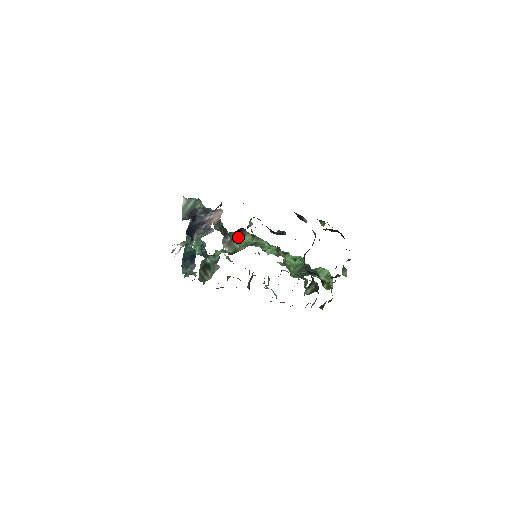
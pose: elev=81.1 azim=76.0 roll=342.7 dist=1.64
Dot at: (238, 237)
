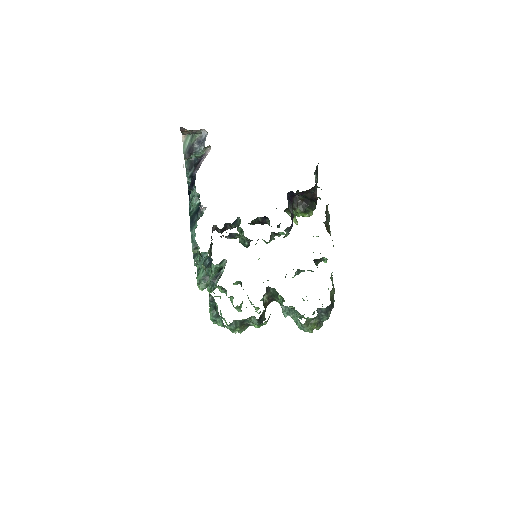
Dot at: occluded
